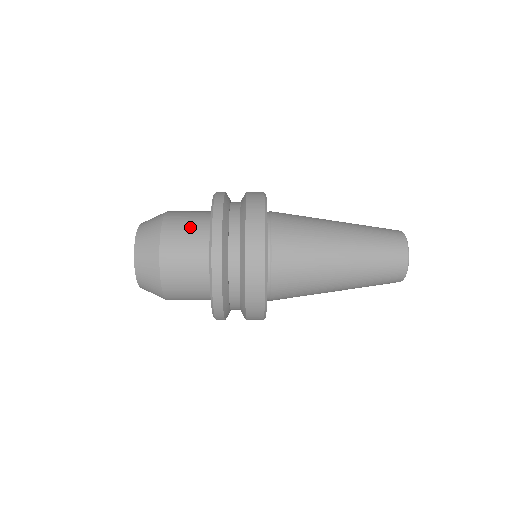
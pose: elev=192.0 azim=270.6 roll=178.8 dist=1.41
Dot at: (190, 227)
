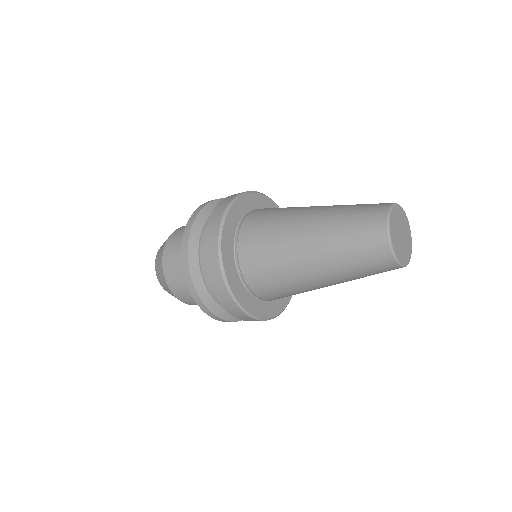
Dot at: occluded
